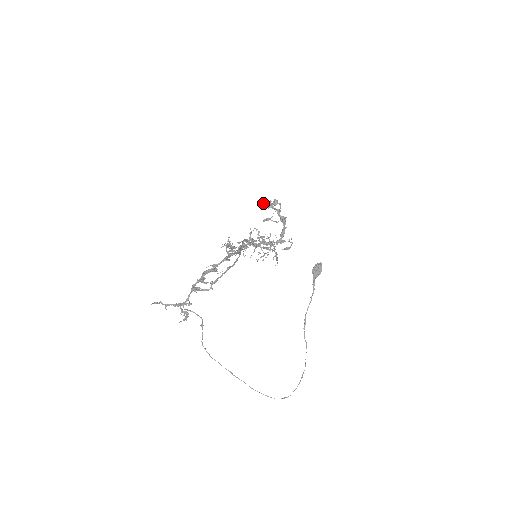
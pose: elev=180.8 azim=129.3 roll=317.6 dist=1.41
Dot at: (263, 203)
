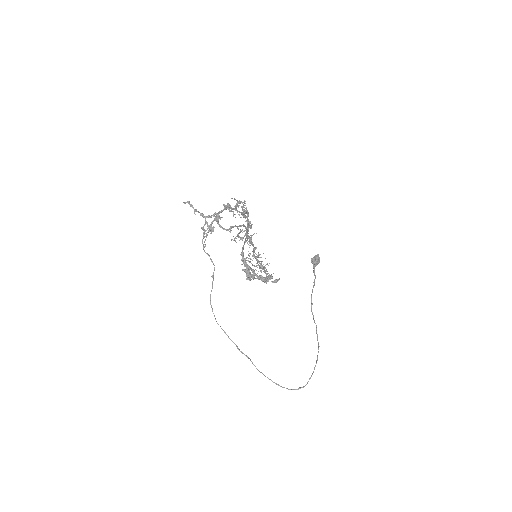
Dot at: occluded
